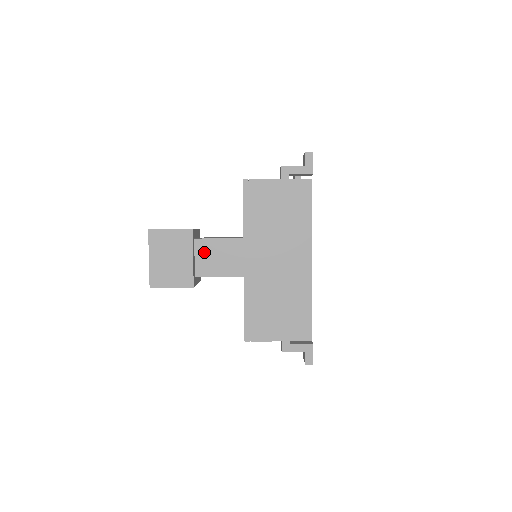
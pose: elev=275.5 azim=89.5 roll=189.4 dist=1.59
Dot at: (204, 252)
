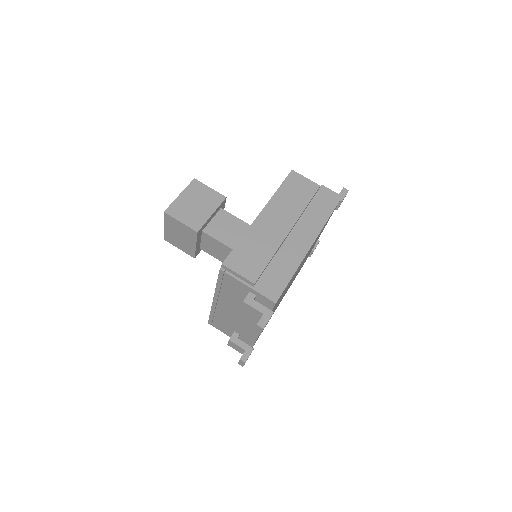
Dot at: (222, 220)
